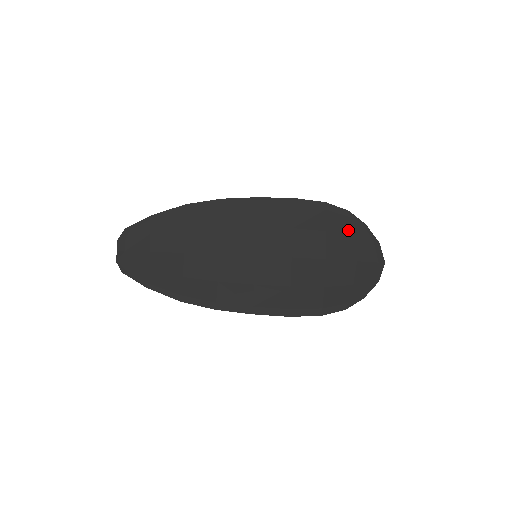
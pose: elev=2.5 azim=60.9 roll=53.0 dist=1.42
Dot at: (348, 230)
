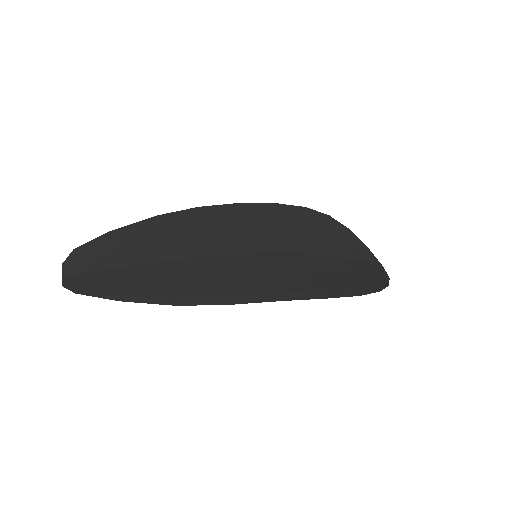
Dot at: (337, 233)
